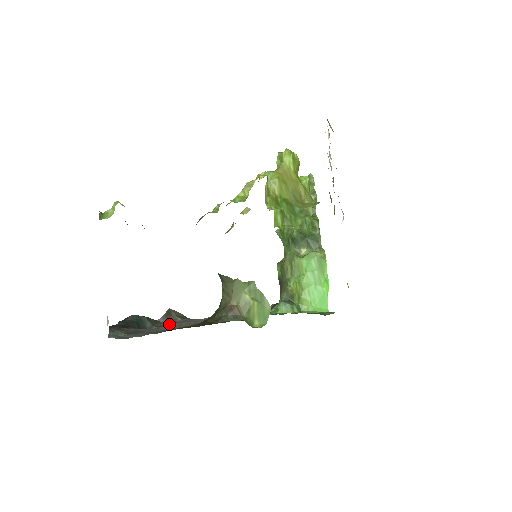
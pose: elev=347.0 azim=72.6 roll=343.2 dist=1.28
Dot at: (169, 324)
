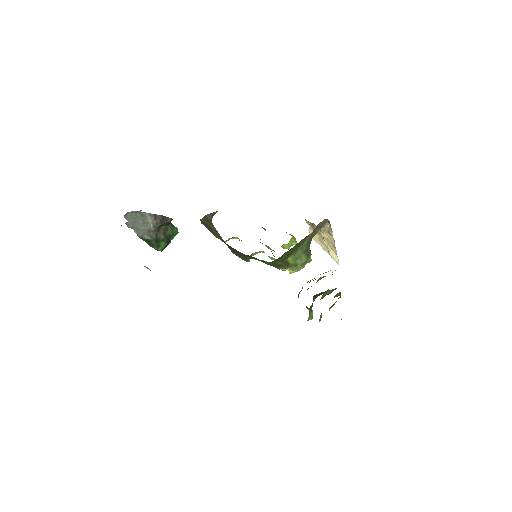
Dot at: occluded
